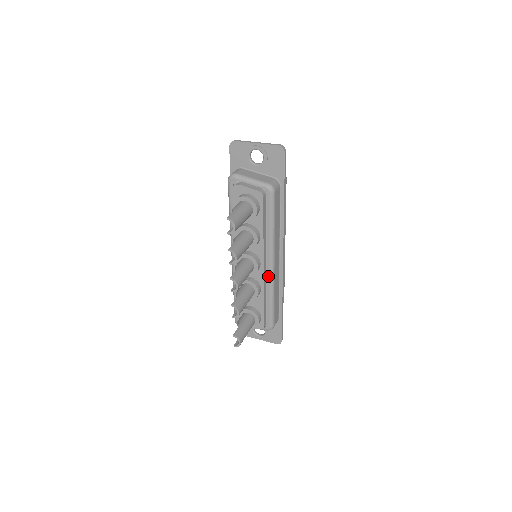
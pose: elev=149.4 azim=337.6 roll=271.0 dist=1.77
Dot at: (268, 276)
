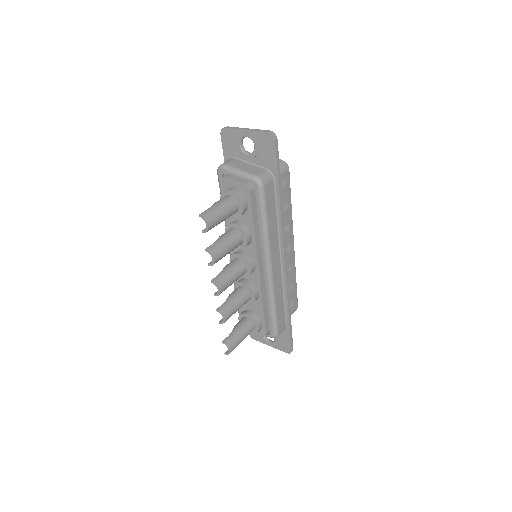
Dot at: (266, 279)
